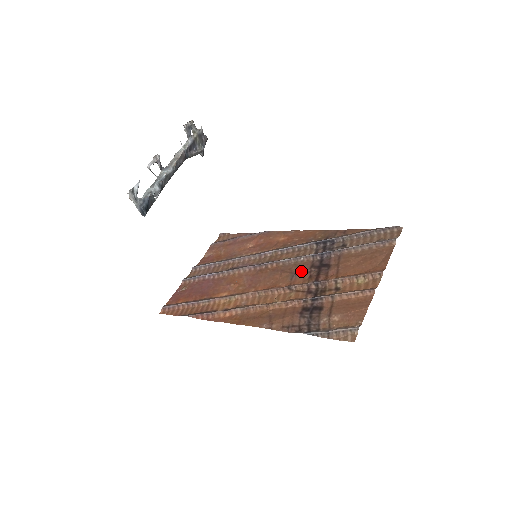
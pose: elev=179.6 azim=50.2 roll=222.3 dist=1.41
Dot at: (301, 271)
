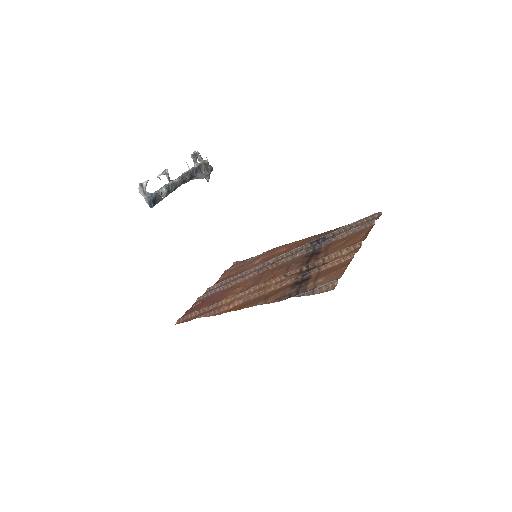
Dot at: (296, 262)
